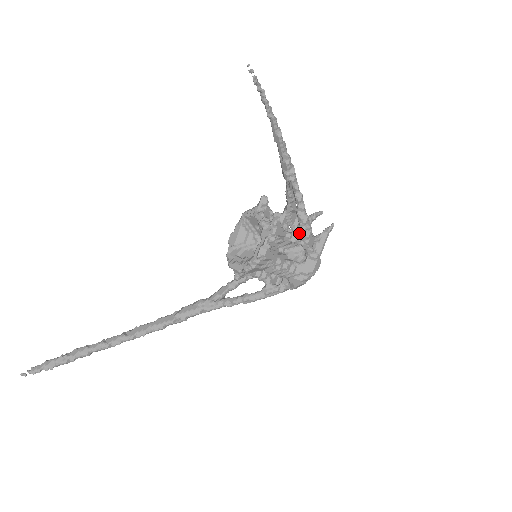
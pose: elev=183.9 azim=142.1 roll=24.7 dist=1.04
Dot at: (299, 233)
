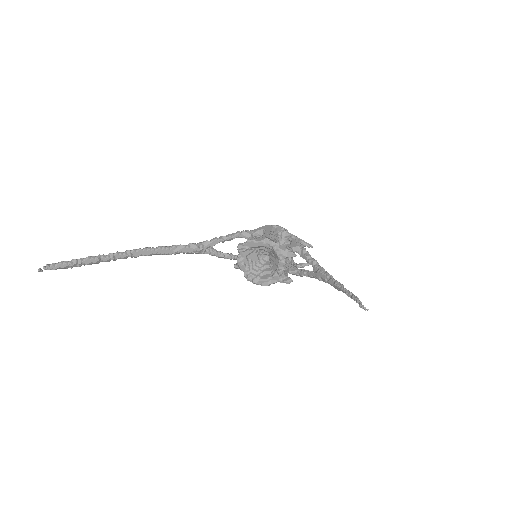
Dot at: (292, 274)
